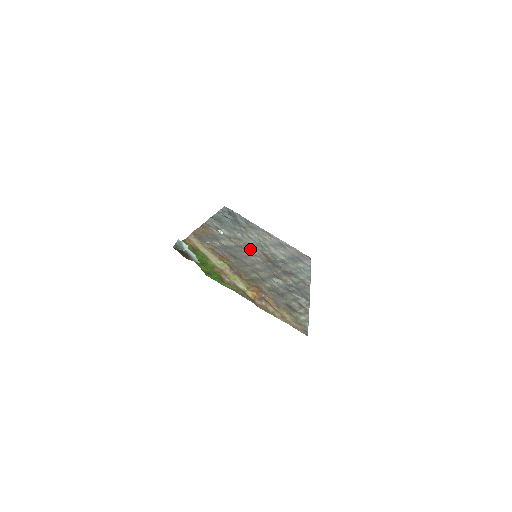
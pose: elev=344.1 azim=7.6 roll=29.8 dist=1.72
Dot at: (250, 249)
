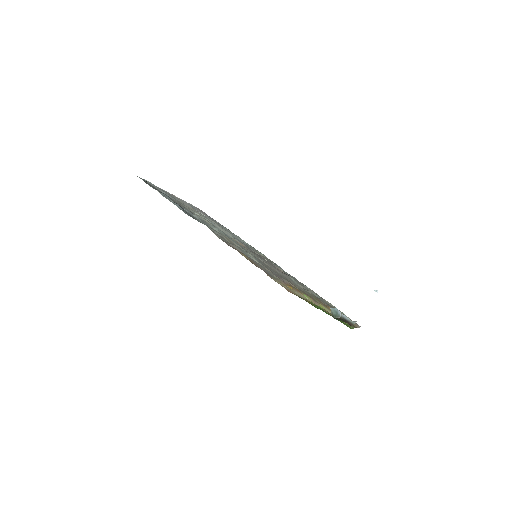
Dot at: (245, 249)
